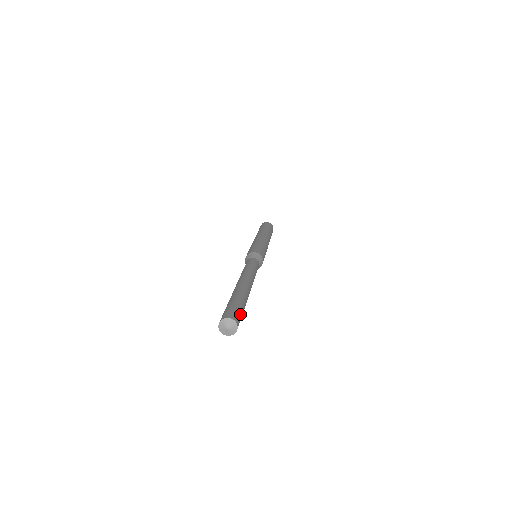
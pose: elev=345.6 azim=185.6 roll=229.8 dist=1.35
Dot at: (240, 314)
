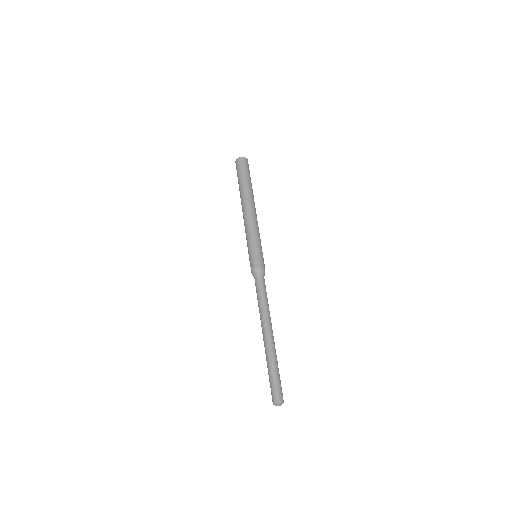
Dot at: (281, 388)
